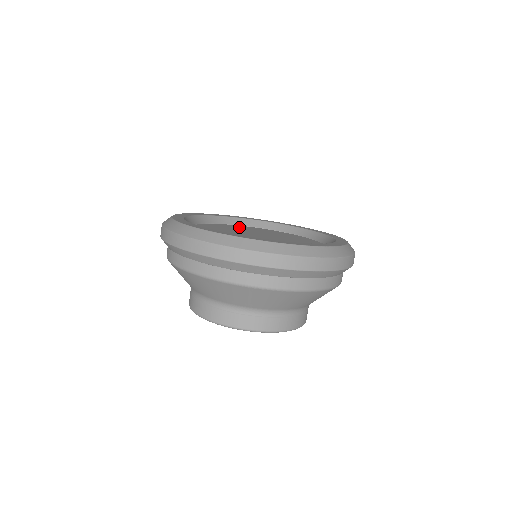
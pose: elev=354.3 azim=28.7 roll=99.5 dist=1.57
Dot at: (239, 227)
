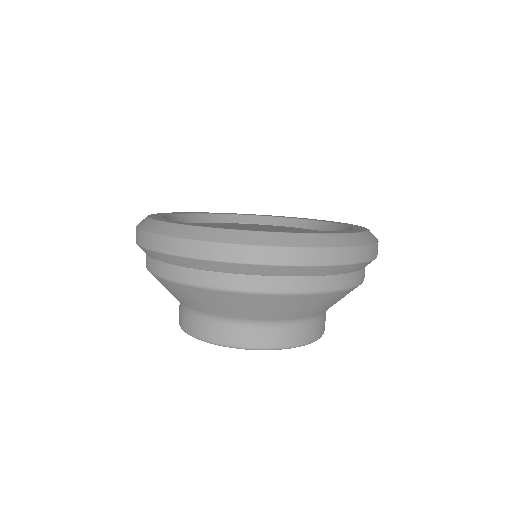
Dot at: (283, 227)
